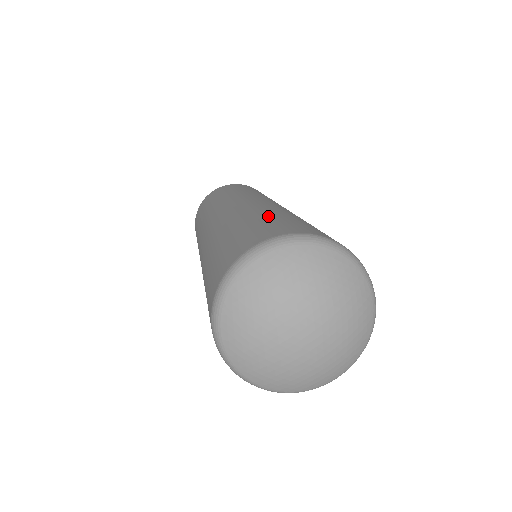
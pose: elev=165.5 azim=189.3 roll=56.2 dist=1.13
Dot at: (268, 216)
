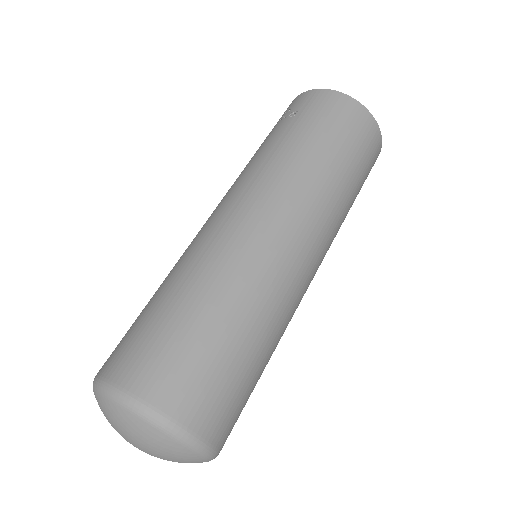
Dot at: (245, 351)
